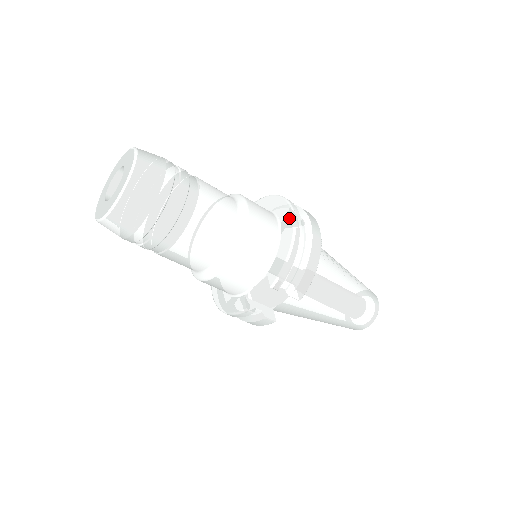
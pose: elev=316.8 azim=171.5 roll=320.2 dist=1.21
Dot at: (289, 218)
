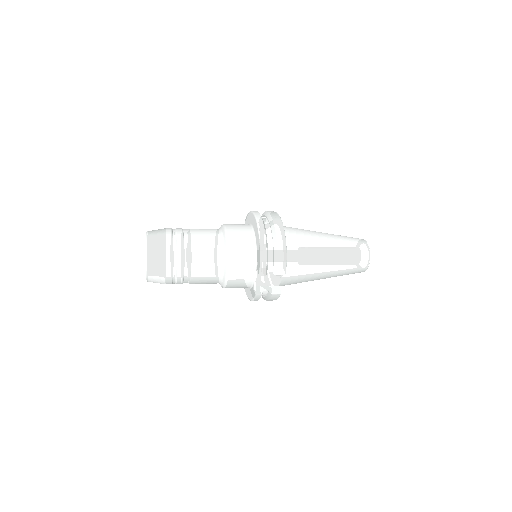
Dot at: (256, 226)
